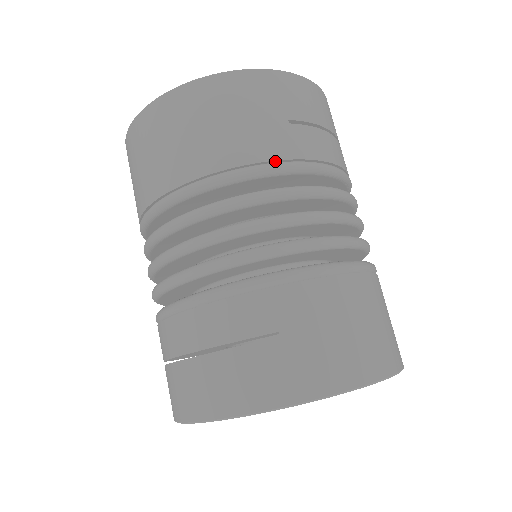
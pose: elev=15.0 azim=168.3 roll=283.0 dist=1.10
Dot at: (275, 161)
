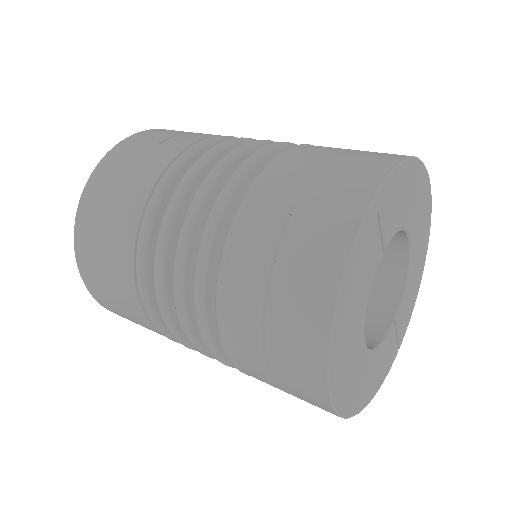
Dot at: (173, 162)
